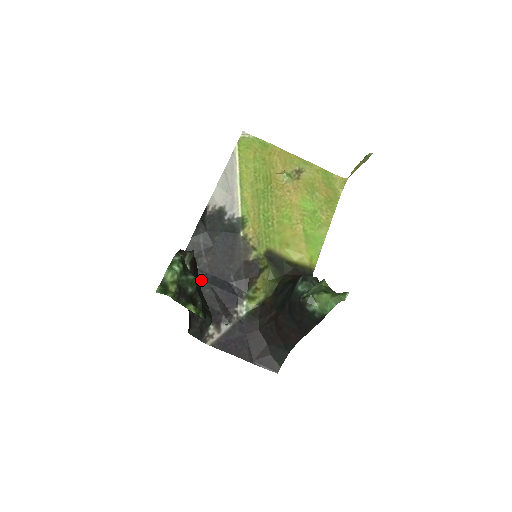
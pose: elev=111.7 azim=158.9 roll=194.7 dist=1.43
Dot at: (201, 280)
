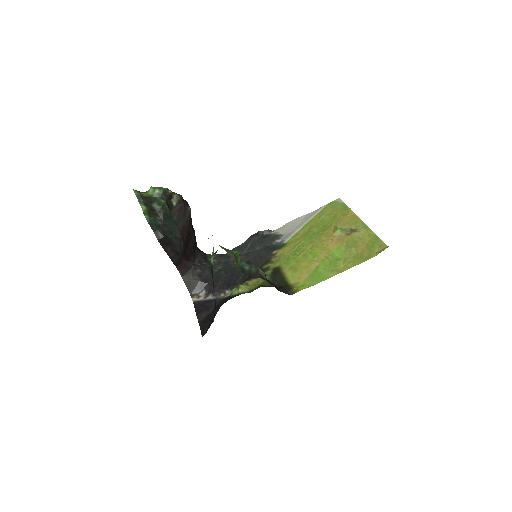
Dot at: (226, 265)
